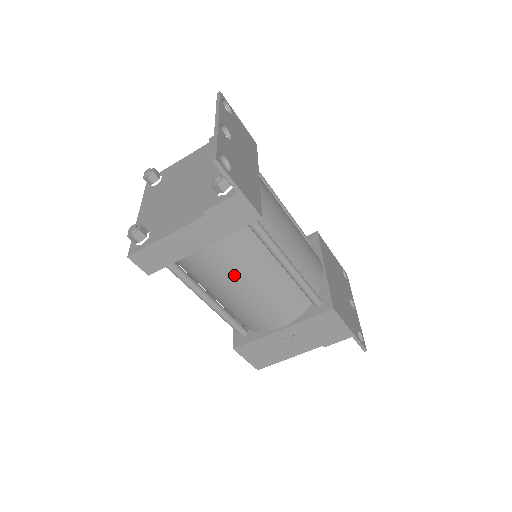
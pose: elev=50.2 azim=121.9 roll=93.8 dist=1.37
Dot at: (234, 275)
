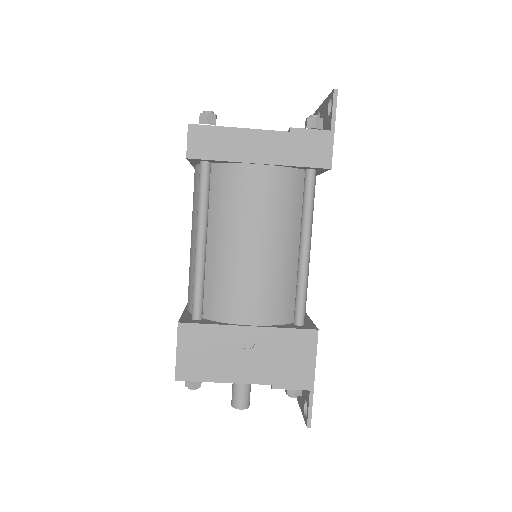
Dot at: (259, 218)
